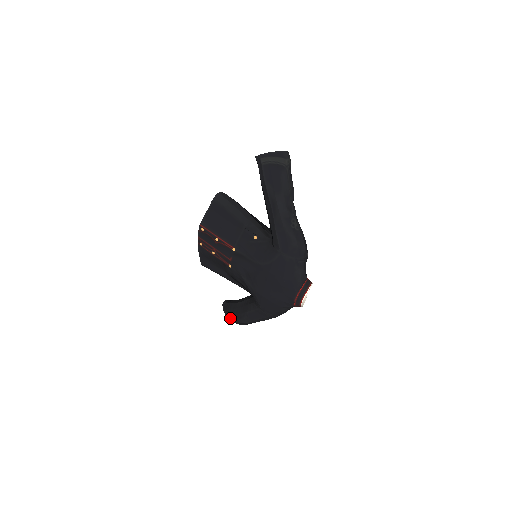
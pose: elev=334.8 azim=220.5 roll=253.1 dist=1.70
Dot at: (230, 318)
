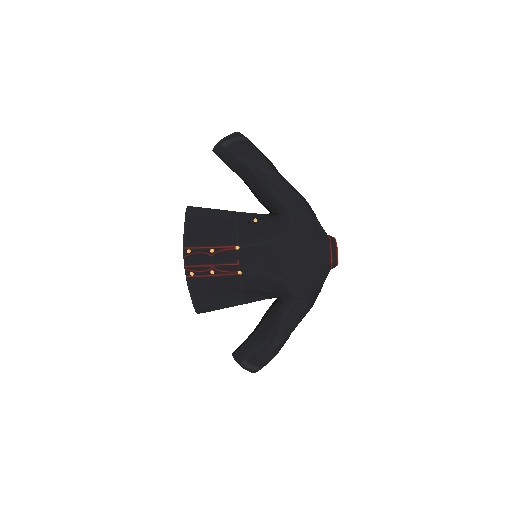
Dot at: (253, 362)
